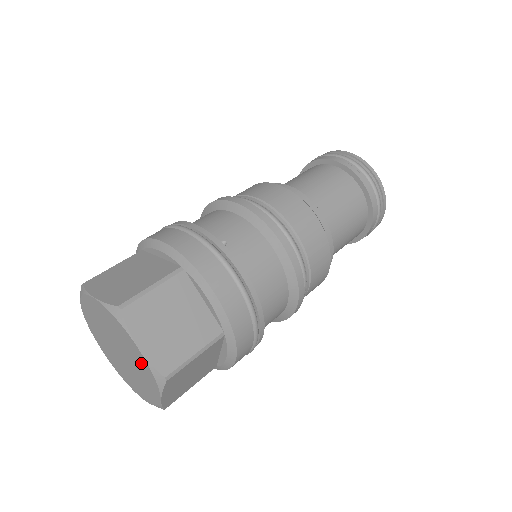
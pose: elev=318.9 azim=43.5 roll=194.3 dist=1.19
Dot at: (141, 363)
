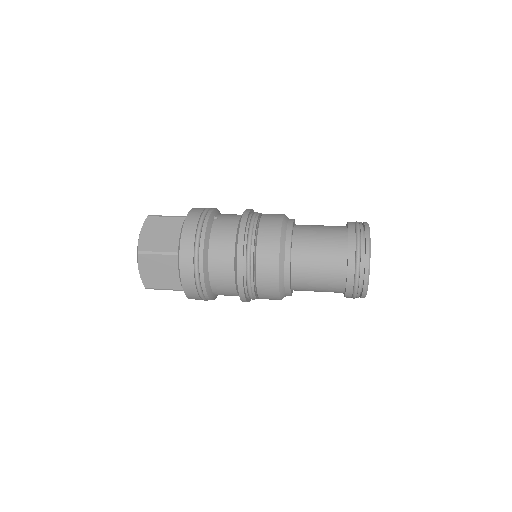
Dot at: occluded
